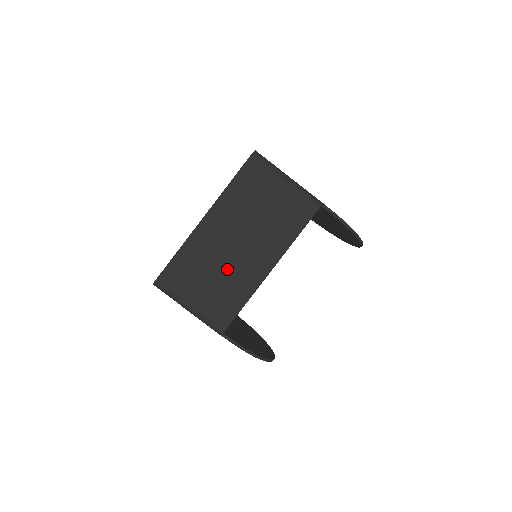
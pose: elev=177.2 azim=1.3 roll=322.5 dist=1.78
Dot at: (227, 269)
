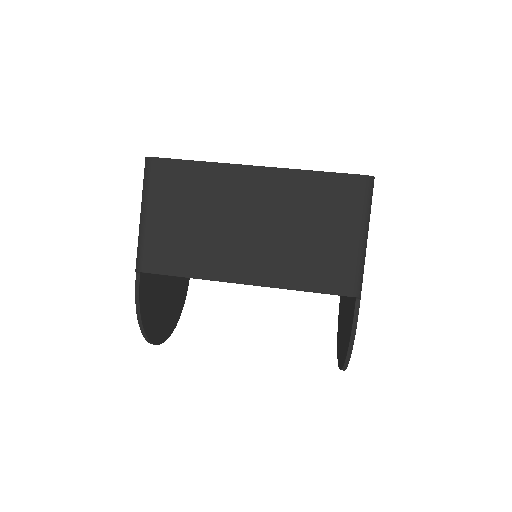
Dot at: (213, 231)
